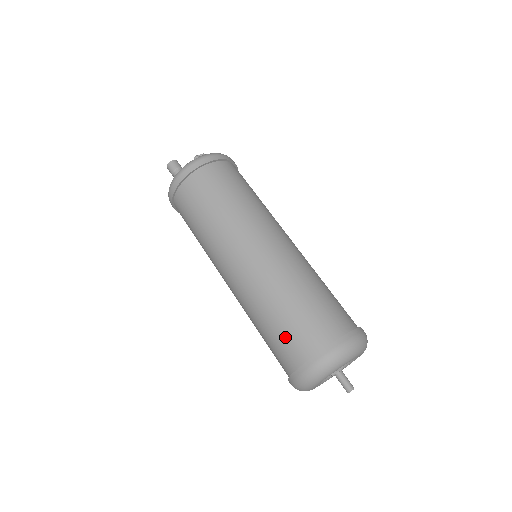
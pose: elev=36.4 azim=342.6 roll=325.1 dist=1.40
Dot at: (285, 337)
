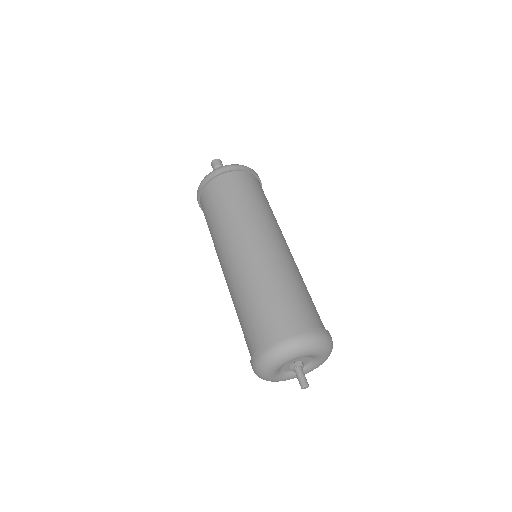
Dot at: (288, 305)
